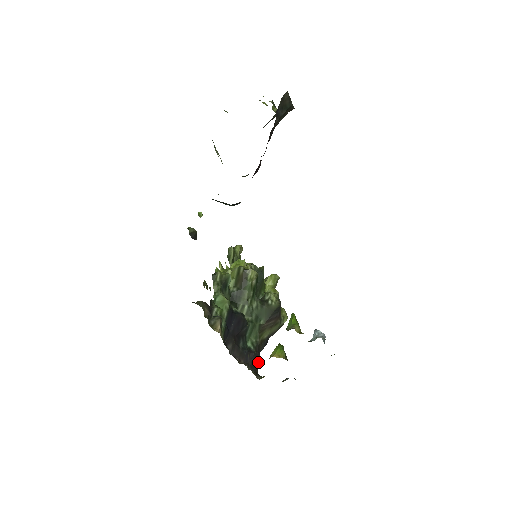
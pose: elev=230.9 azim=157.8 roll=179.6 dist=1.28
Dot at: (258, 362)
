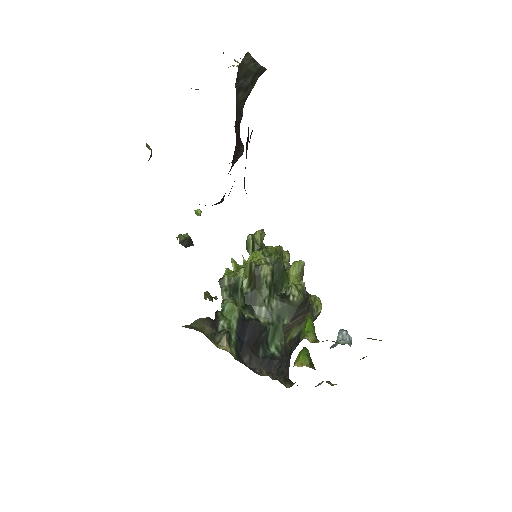
Dot at: (288, 366)
